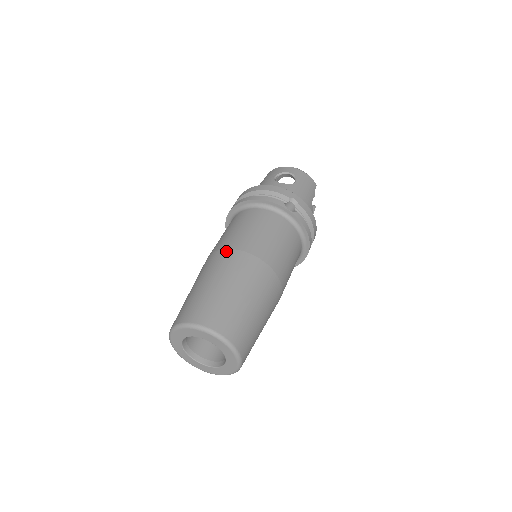
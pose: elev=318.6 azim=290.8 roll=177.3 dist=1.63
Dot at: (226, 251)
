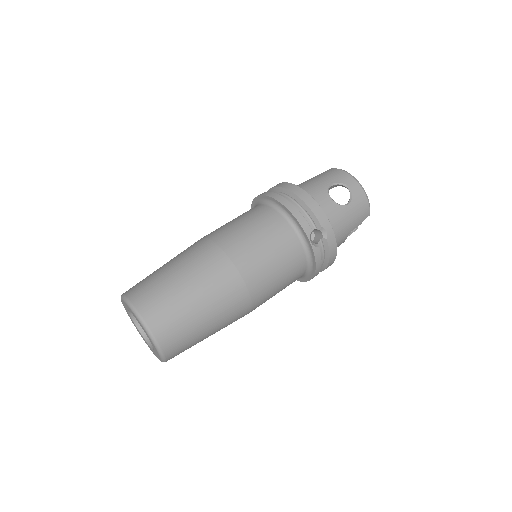
Dot at: (219, 251)
